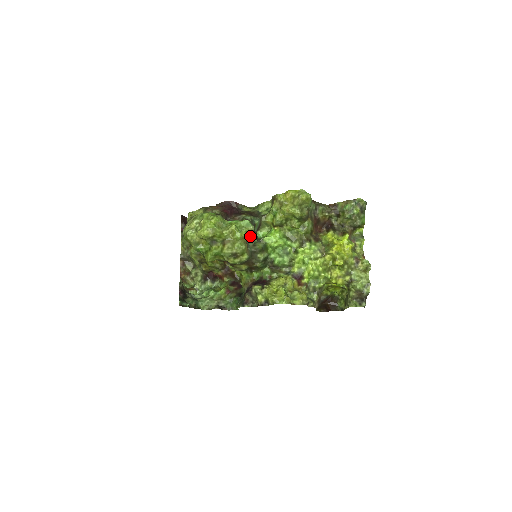
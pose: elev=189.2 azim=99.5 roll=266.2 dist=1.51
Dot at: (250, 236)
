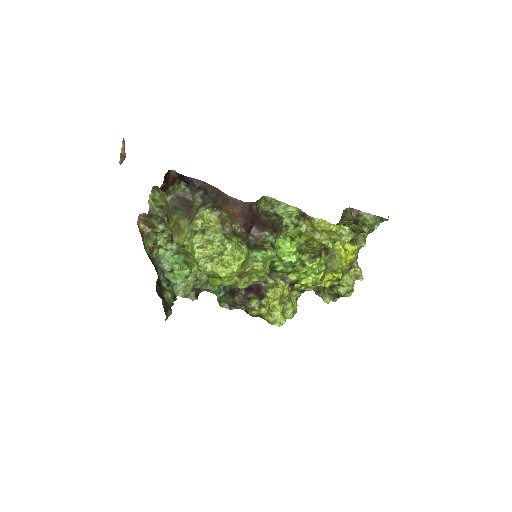
Dot at: occluded
